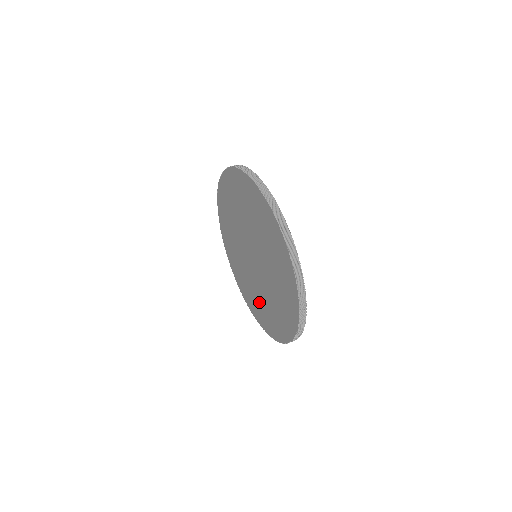
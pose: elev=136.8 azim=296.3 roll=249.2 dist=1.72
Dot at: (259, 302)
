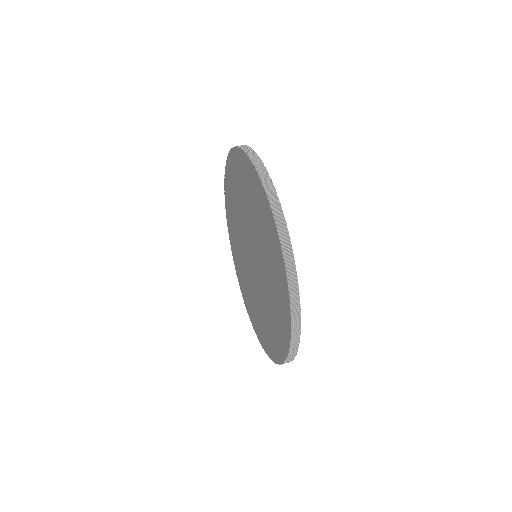
Dot at: (250, 297)
